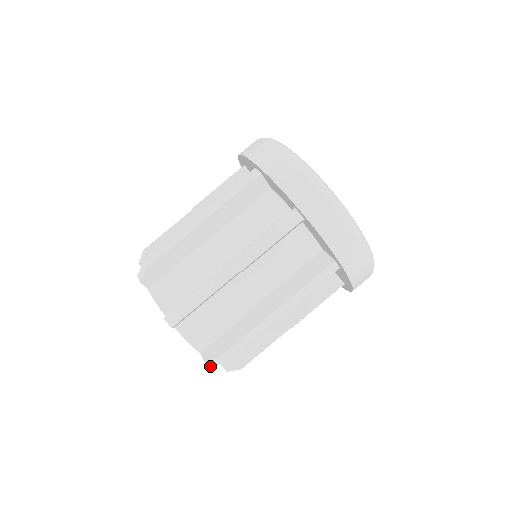
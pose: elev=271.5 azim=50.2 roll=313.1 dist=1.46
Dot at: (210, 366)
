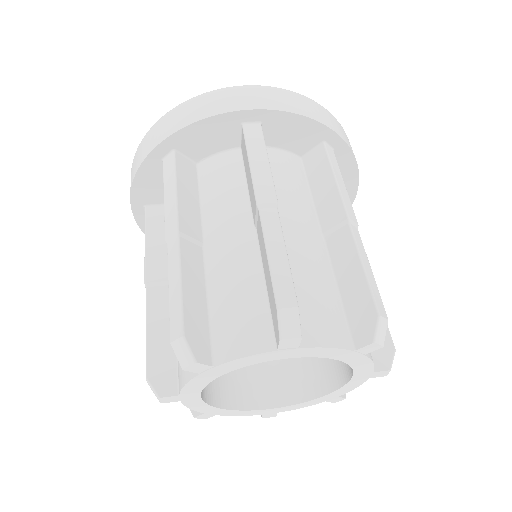
Dot at: (382, 347)
